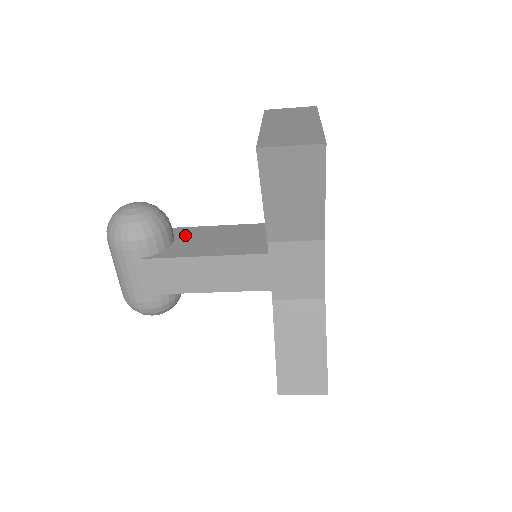
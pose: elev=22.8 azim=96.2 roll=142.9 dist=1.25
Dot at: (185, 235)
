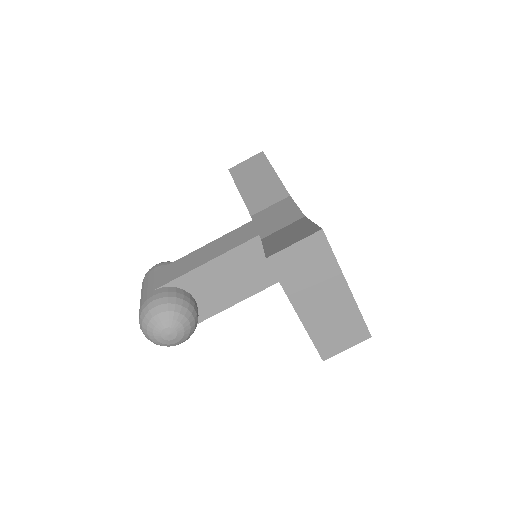
Dot at: occluded
